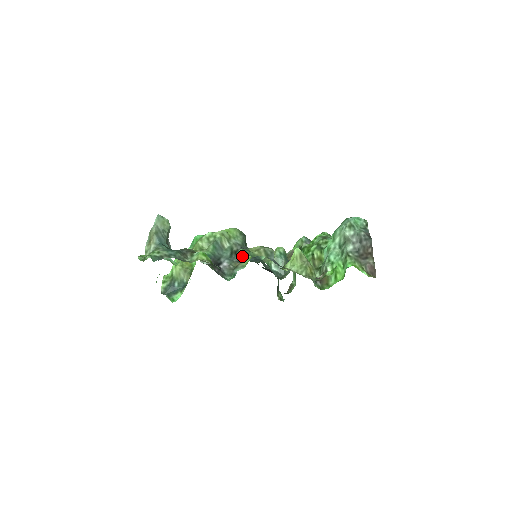
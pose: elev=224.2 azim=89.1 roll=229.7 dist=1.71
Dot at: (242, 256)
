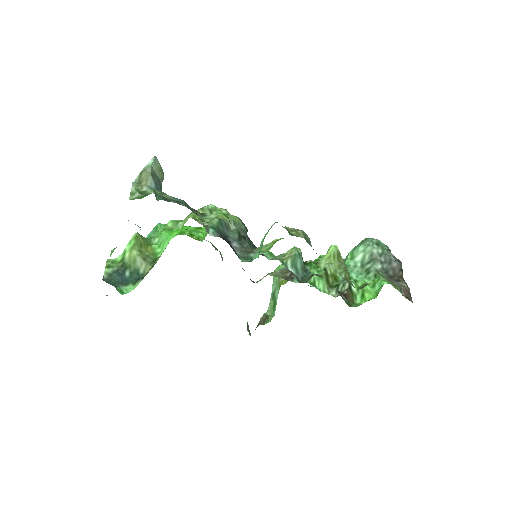
Dot at: (251, 245)
